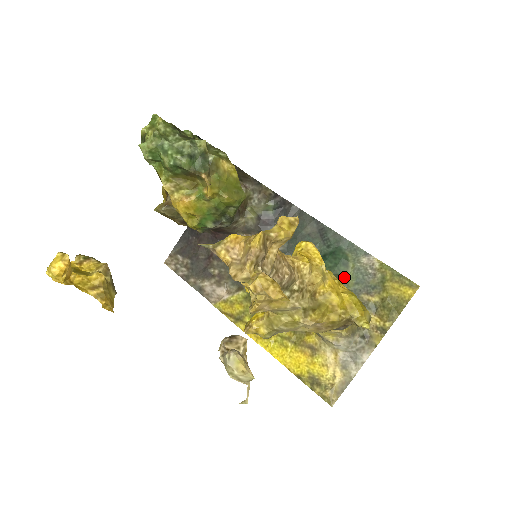
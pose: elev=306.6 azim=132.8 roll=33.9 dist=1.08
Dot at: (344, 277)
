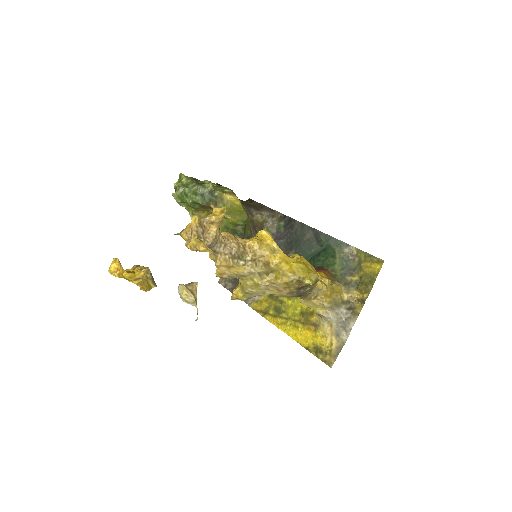
Dot at: (333, 266)
